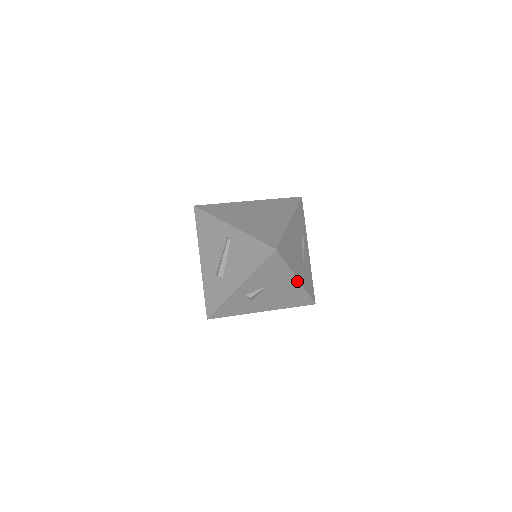
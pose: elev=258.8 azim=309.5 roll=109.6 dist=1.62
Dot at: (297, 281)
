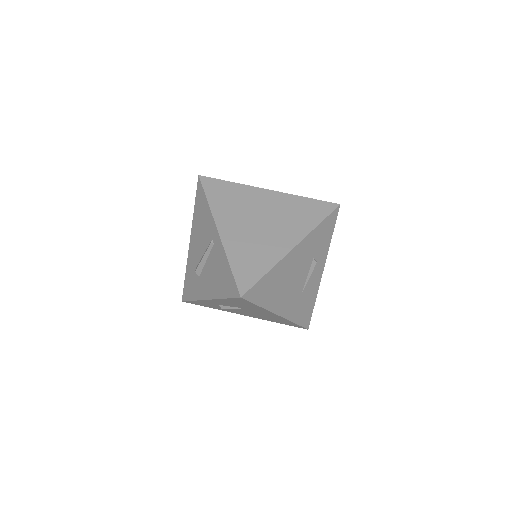
Dot at: (279, 316)
